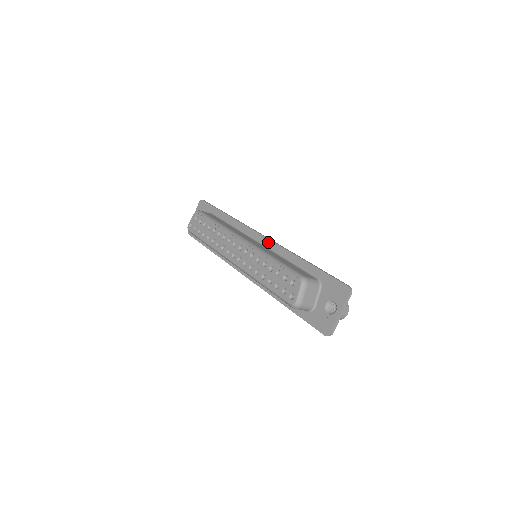
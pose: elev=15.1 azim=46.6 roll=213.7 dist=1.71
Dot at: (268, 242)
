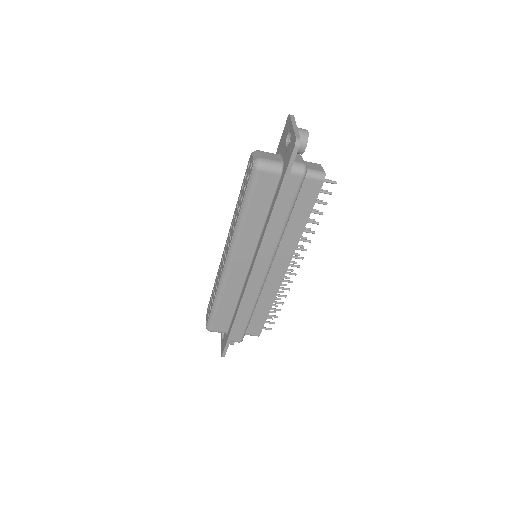
Dot at: occluded
